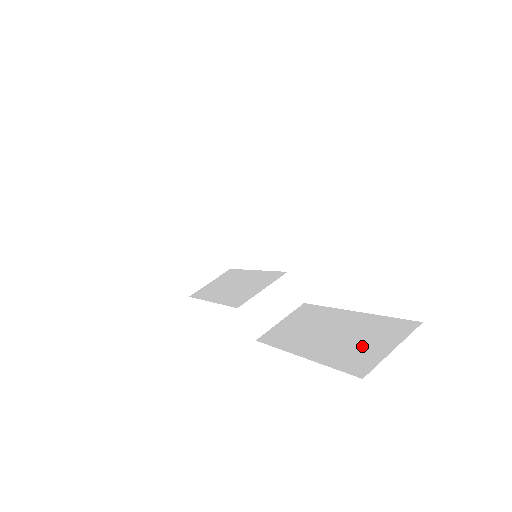
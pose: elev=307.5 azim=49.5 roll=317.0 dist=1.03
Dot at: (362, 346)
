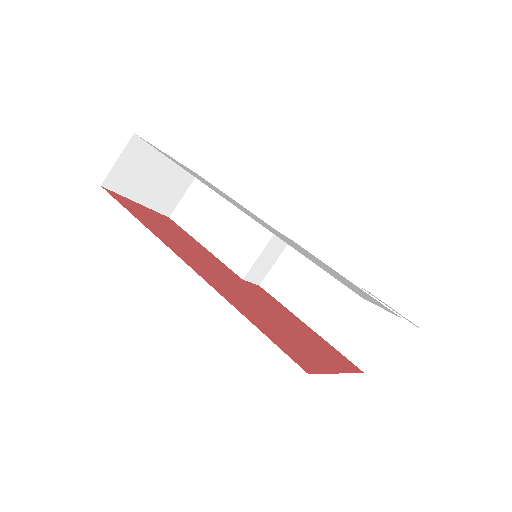
Dot at: (359, 333)
